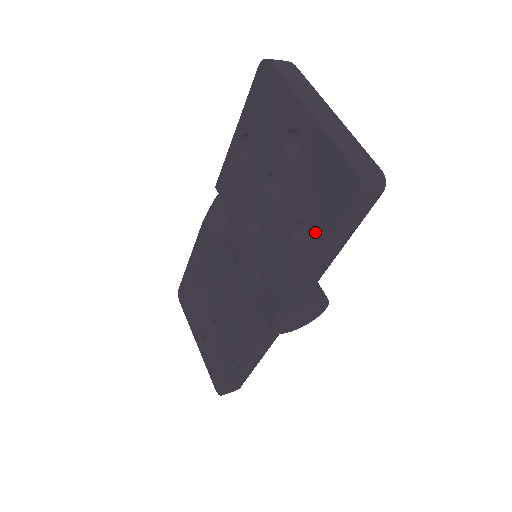
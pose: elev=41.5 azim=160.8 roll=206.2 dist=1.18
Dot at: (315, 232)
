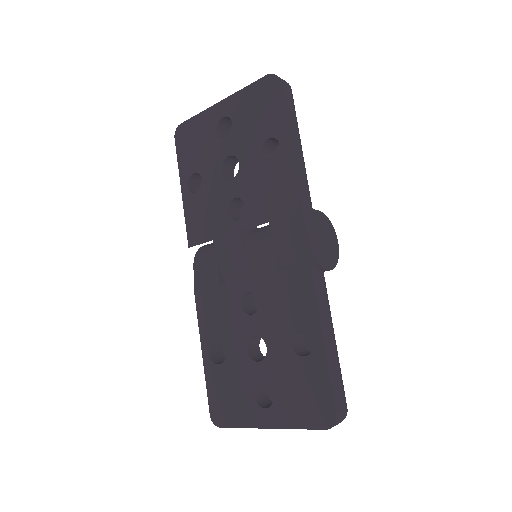
Dot at: (276, 131)
